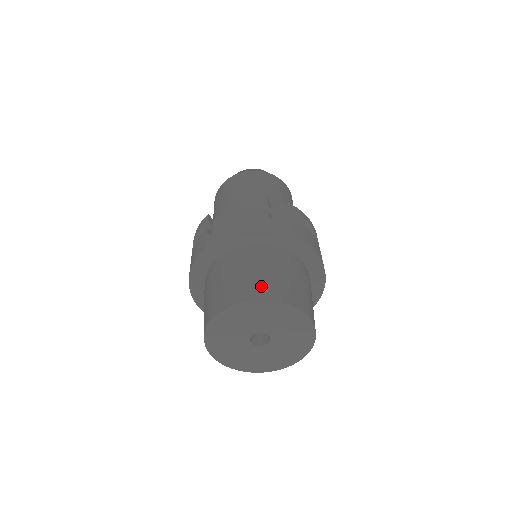
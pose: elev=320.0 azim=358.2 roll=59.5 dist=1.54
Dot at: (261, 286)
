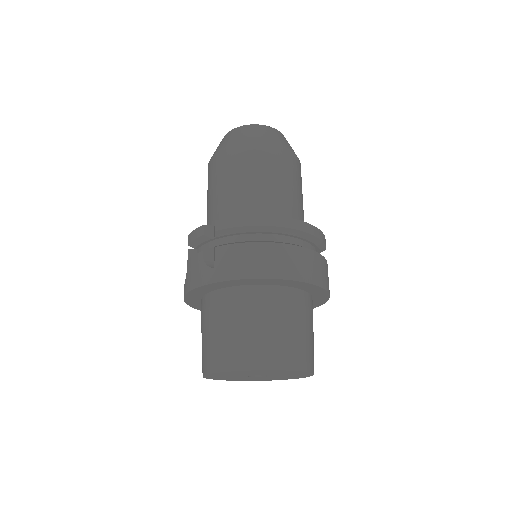
Dot at: (212, 354)
